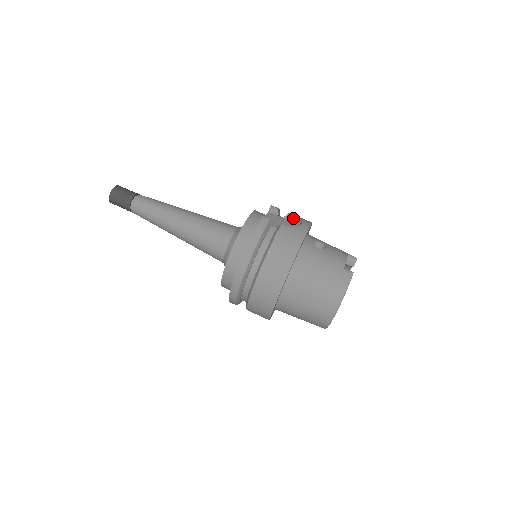
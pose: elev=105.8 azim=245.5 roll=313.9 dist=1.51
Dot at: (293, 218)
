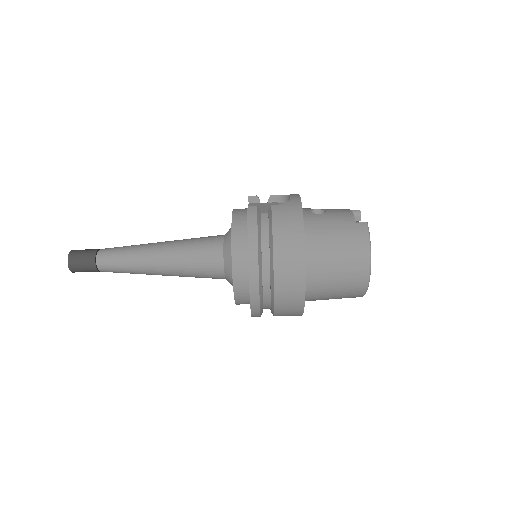
Dot at: (277, 198)
